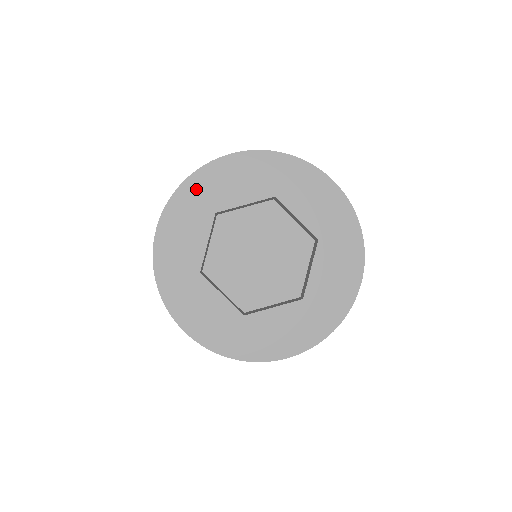
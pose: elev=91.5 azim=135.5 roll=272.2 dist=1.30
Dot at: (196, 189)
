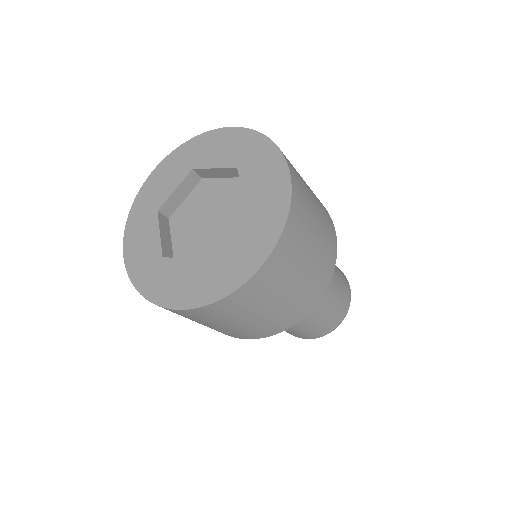
Dot at: (139, 208)
